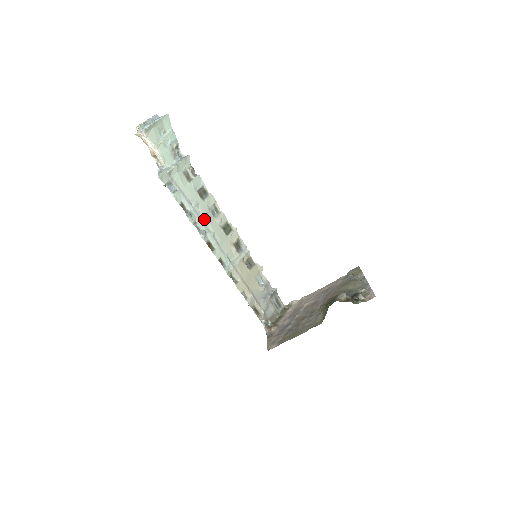
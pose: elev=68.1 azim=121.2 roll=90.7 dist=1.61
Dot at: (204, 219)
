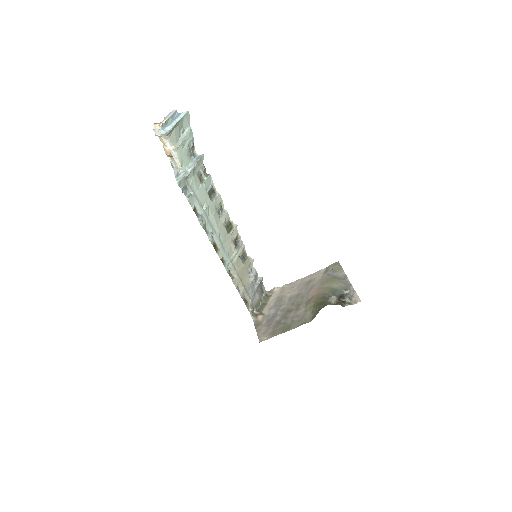
Dot at: (212, 221)
